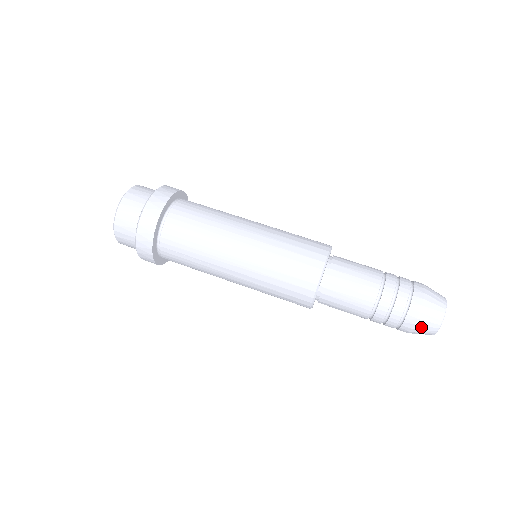
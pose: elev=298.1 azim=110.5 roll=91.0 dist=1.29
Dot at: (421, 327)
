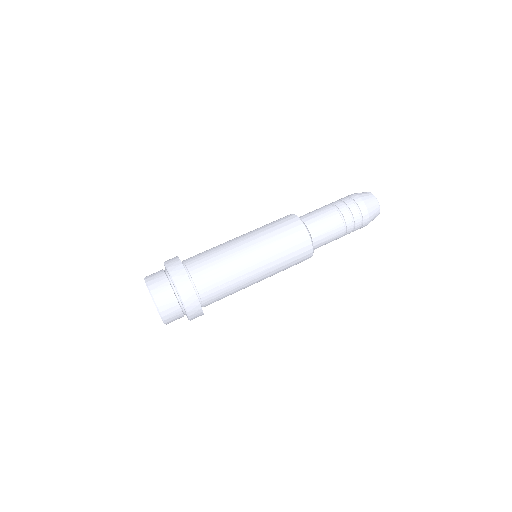
Dot at: (372, 213)
